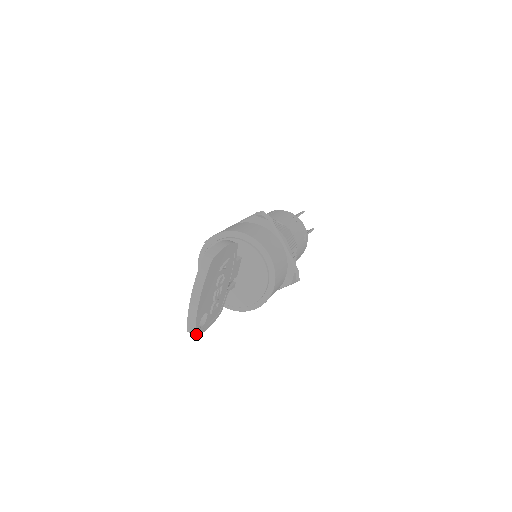
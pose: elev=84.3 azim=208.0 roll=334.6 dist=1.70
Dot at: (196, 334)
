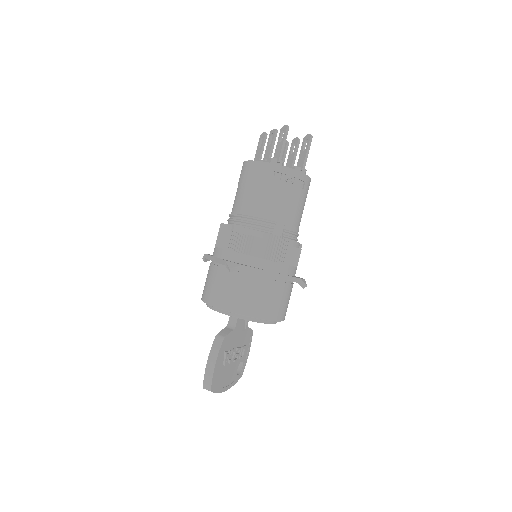
Dot at: (241, 376)
